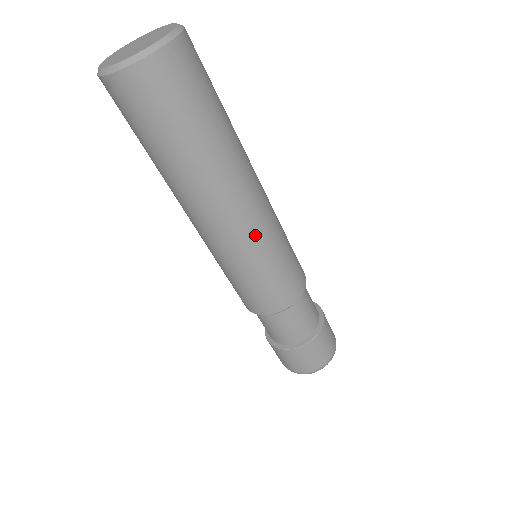
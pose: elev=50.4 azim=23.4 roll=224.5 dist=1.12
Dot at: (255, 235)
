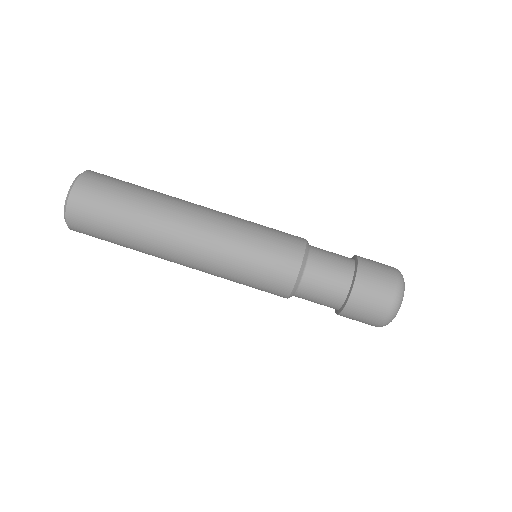
Dot at: (212, 256)
